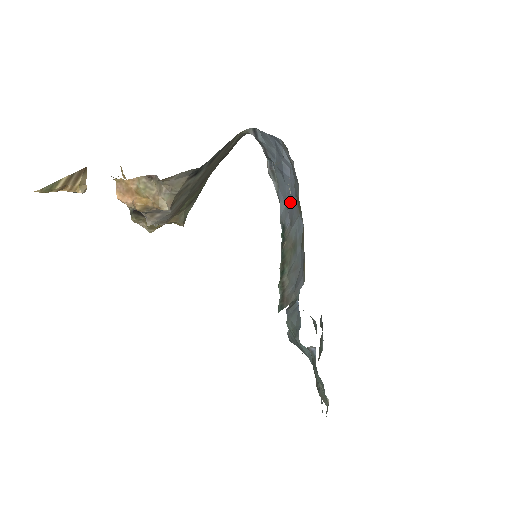
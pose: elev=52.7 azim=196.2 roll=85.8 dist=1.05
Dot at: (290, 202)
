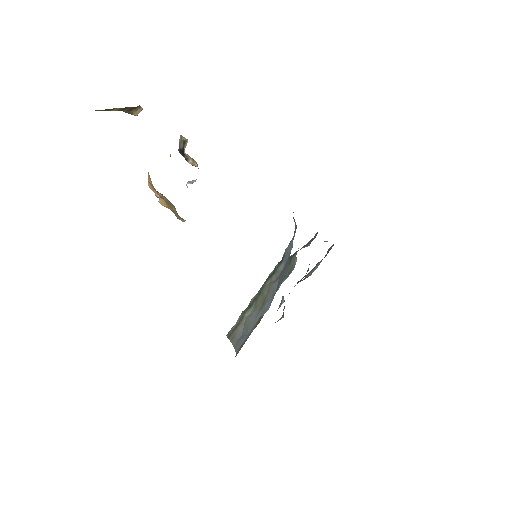
Dot at: (286, 264)
